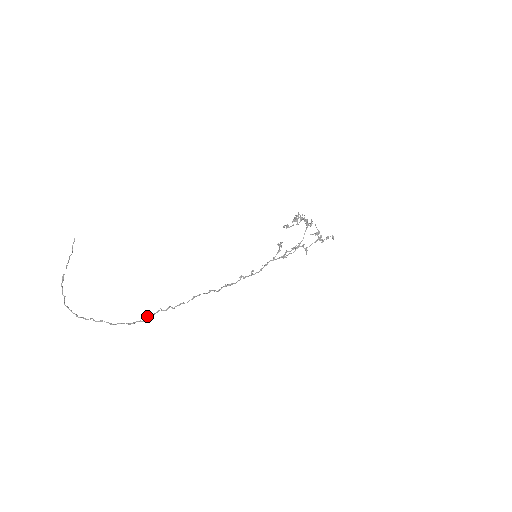
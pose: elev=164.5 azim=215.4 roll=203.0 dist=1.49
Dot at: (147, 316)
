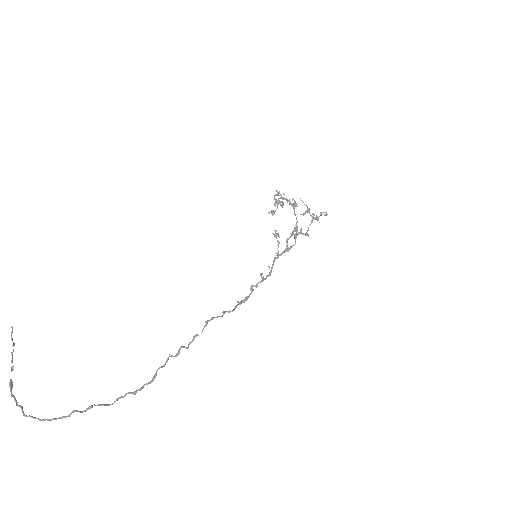
Dot at: occluded
